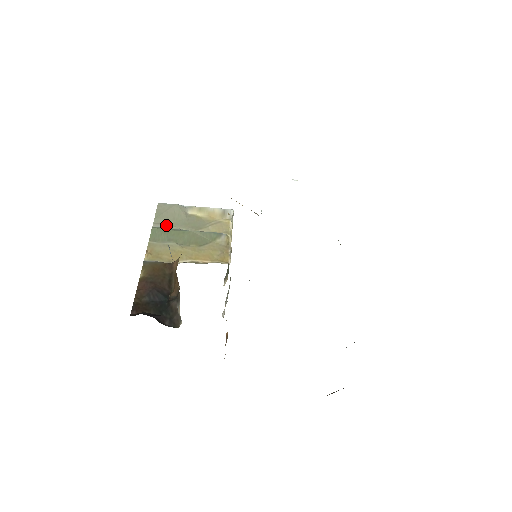
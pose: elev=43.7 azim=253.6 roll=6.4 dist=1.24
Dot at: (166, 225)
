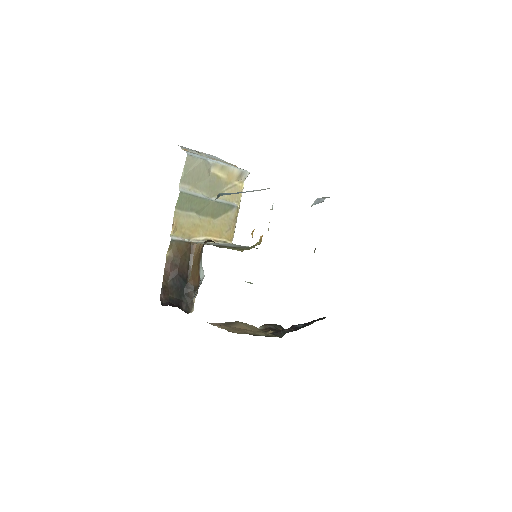
Dot at: (191, 187)
